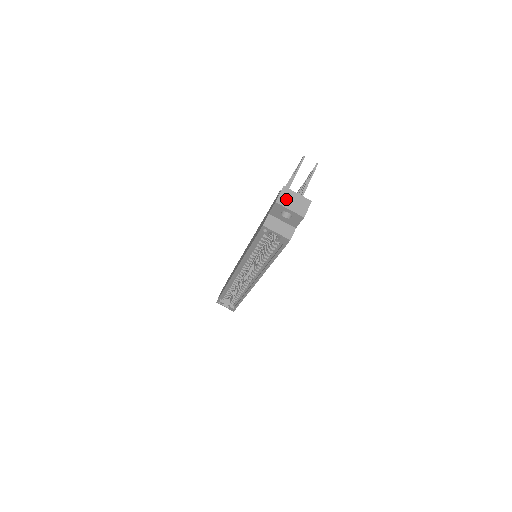
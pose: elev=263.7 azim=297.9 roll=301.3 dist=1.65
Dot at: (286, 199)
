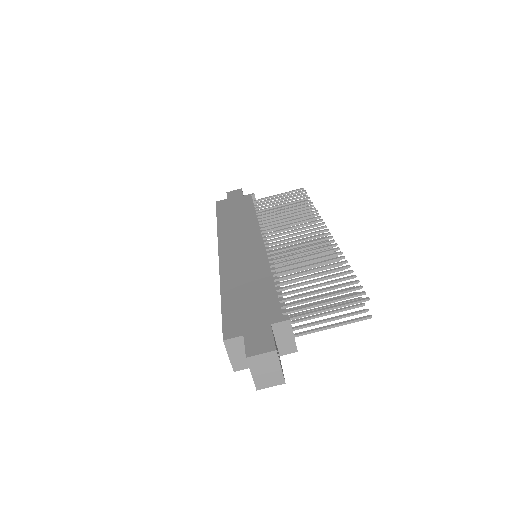
Dot at: (261, 363)
